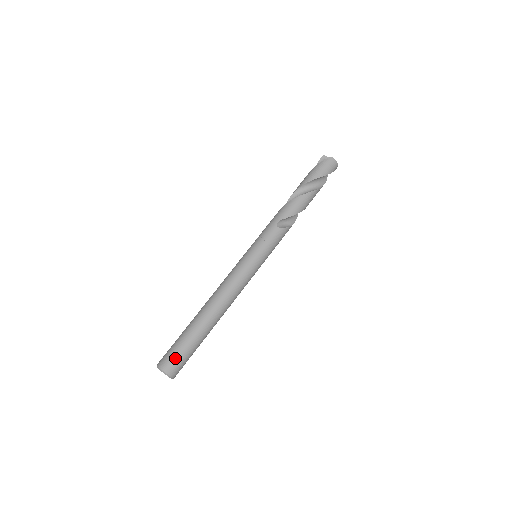
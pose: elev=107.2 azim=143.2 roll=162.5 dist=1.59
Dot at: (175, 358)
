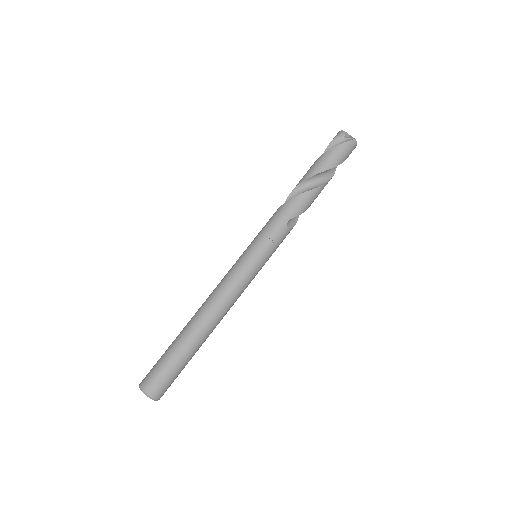
Dot at: (166, 383)
